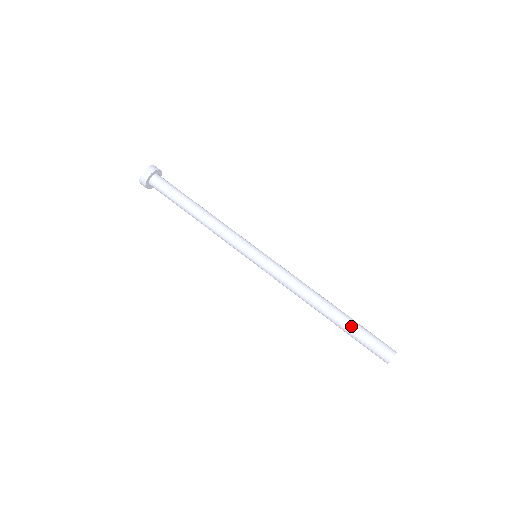
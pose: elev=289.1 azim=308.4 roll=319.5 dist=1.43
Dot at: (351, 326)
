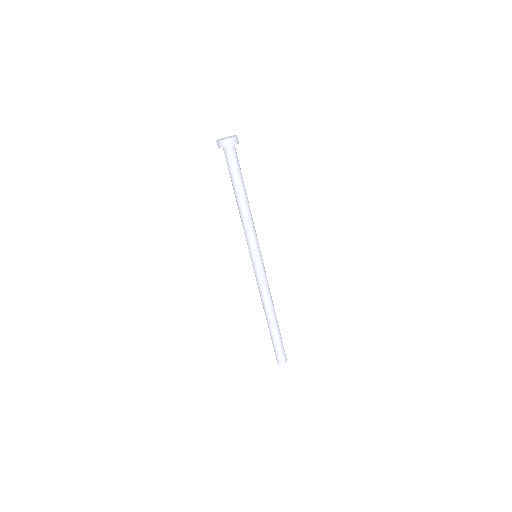
Dot at: (273, 336)
